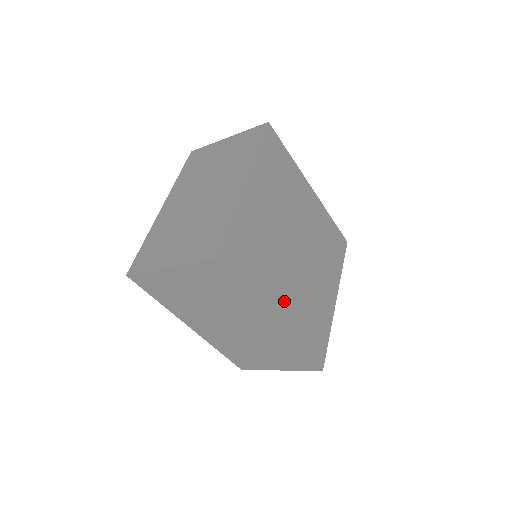
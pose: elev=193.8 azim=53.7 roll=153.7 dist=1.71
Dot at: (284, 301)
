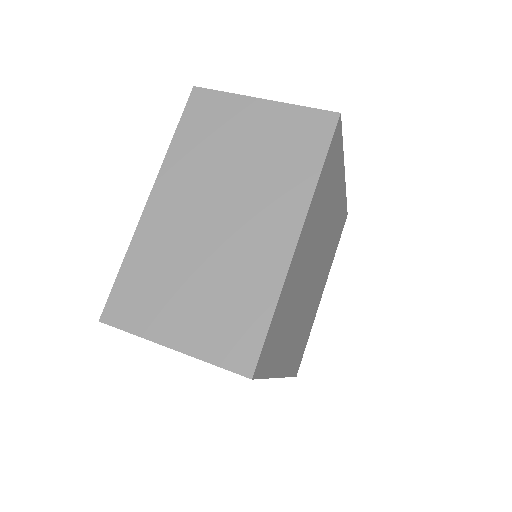
Dot at: (291, 346)
